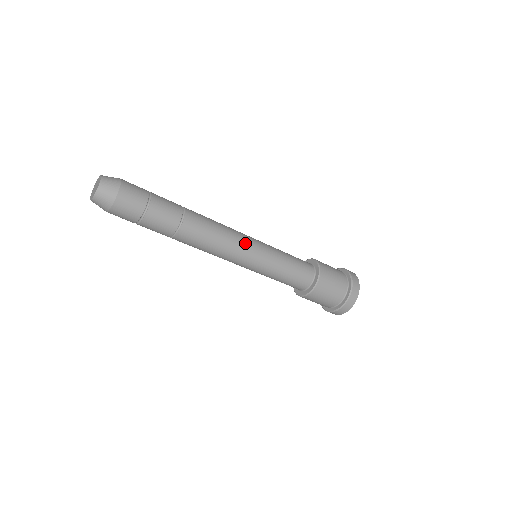
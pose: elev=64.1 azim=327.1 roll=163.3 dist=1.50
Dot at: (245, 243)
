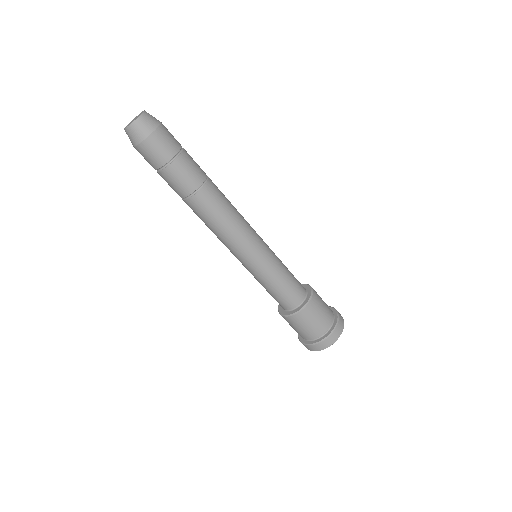
Dot at: (251, 238)
